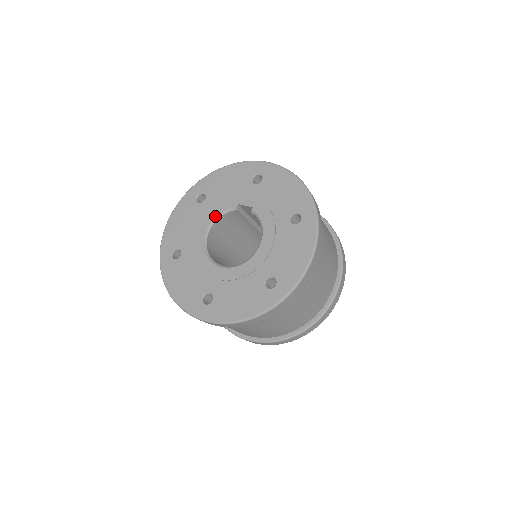
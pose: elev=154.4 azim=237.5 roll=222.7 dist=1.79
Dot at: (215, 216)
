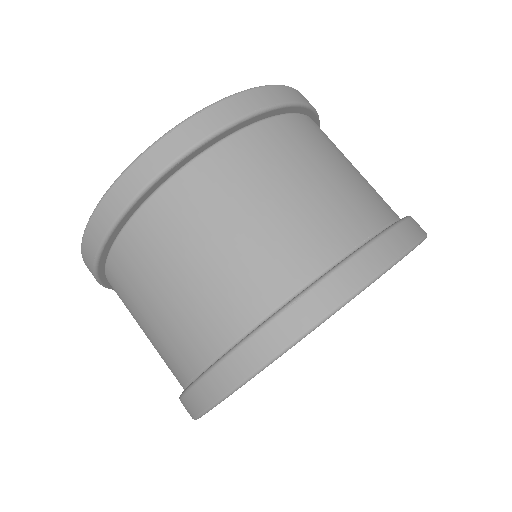
Dot at: occluded
